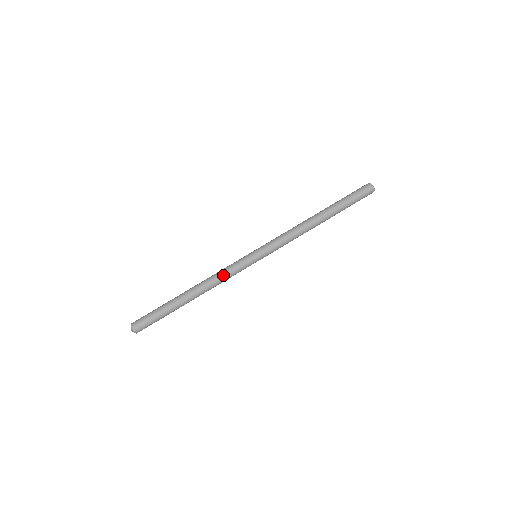
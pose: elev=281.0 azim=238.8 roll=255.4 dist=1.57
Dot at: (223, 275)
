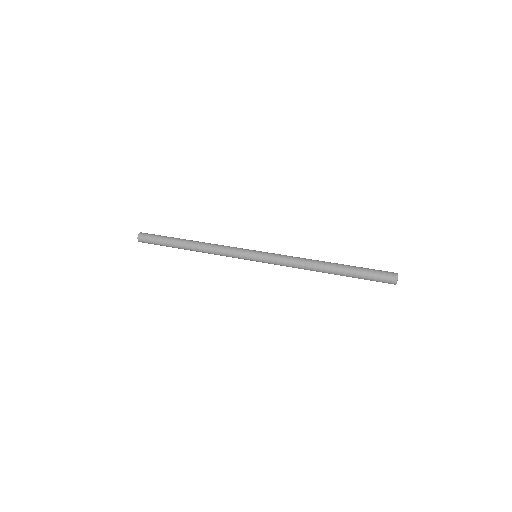
Dot at: (220, 249)
